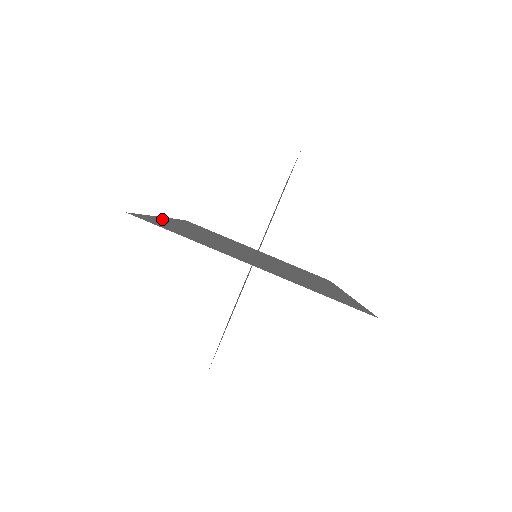
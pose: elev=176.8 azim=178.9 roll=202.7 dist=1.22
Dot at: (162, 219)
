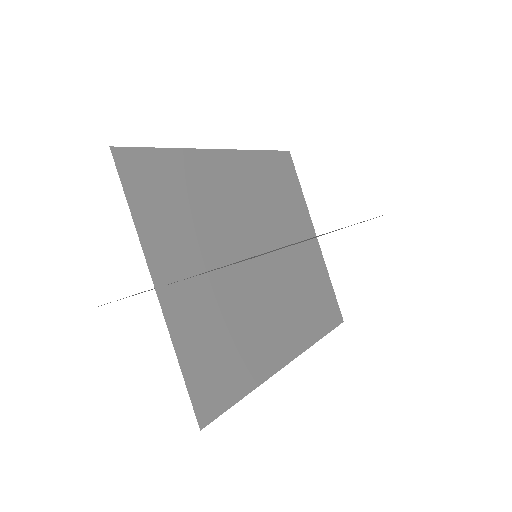
Dot at: (197, 157)
